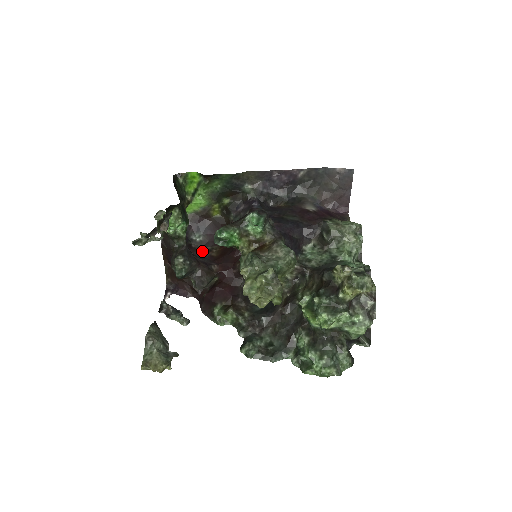
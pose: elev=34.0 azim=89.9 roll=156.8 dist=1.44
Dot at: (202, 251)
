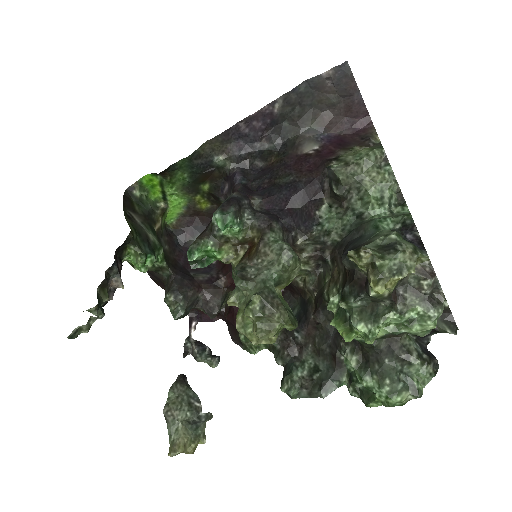
Dot at: occluded
